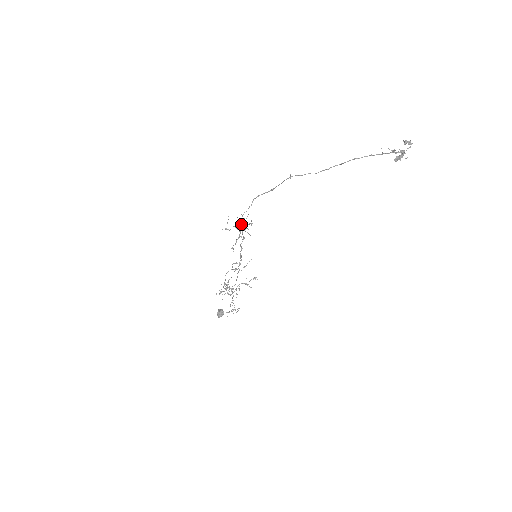
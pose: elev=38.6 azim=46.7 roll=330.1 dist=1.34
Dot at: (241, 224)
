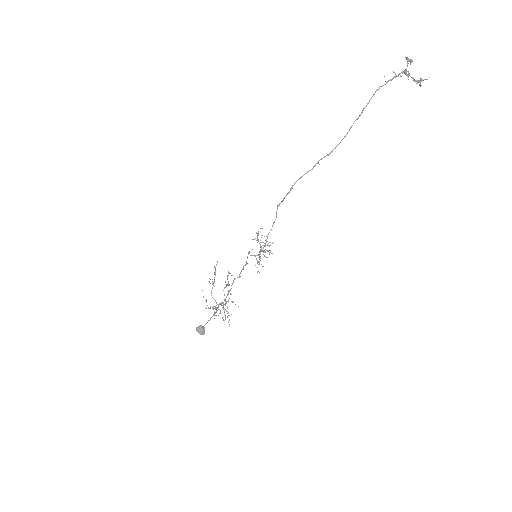
Dot at: occluded
